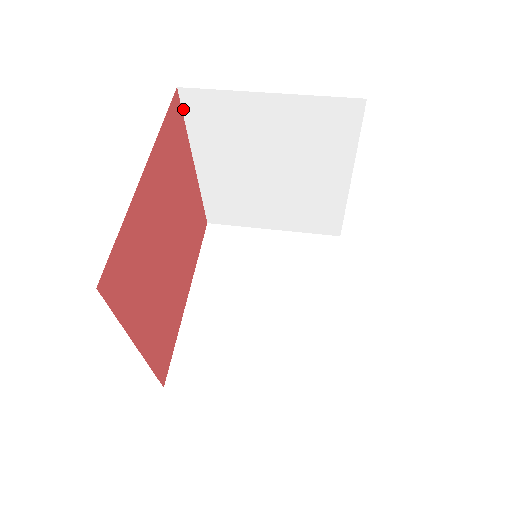
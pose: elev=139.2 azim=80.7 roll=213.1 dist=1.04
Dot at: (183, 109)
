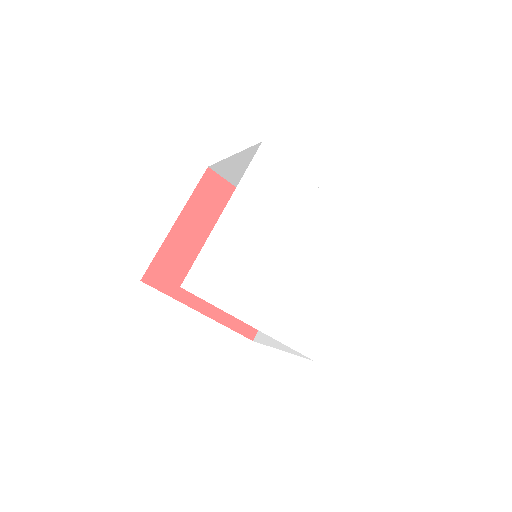
Dot at: occluded
